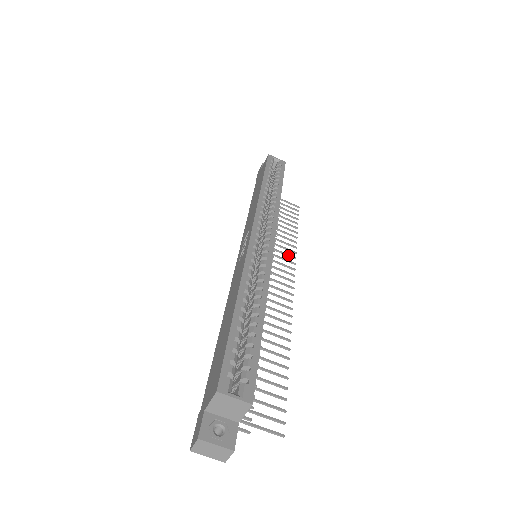
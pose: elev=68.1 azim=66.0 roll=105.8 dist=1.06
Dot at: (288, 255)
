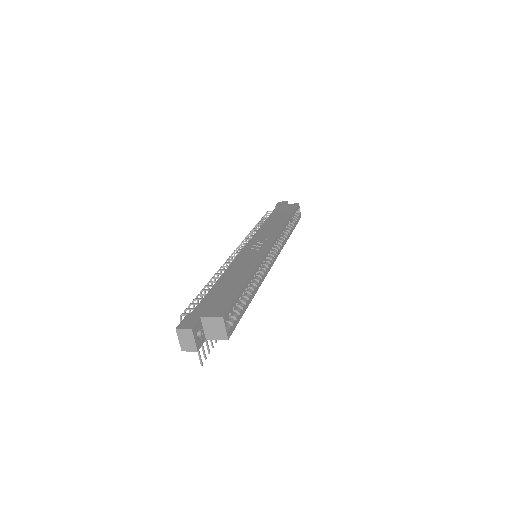
Dot at: occluded
